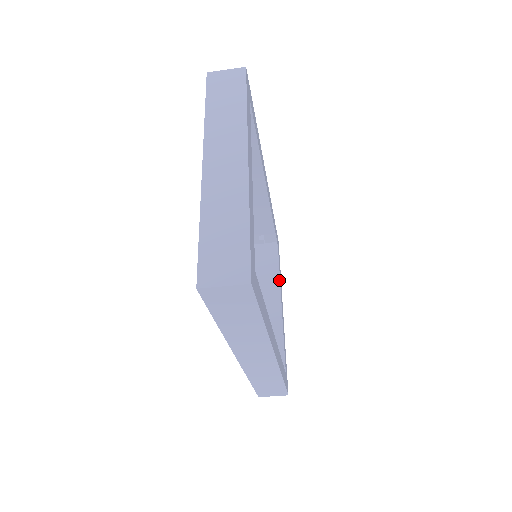
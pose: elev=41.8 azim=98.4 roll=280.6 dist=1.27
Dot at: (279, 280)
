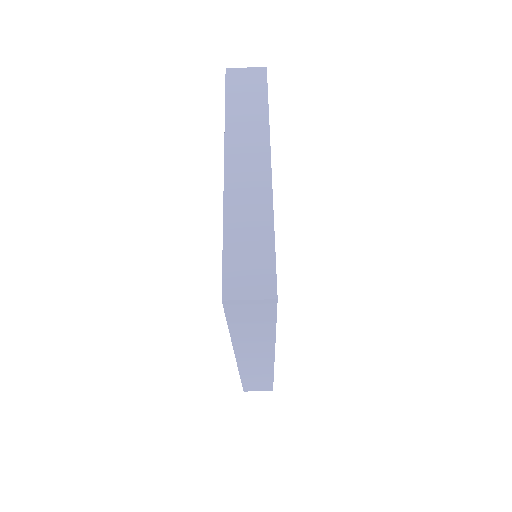
Dot at: occluded
